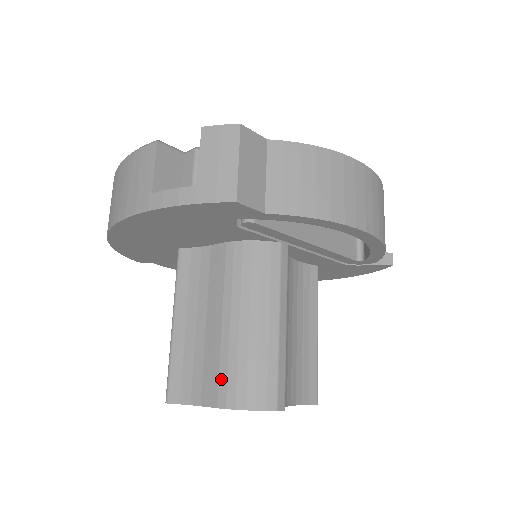
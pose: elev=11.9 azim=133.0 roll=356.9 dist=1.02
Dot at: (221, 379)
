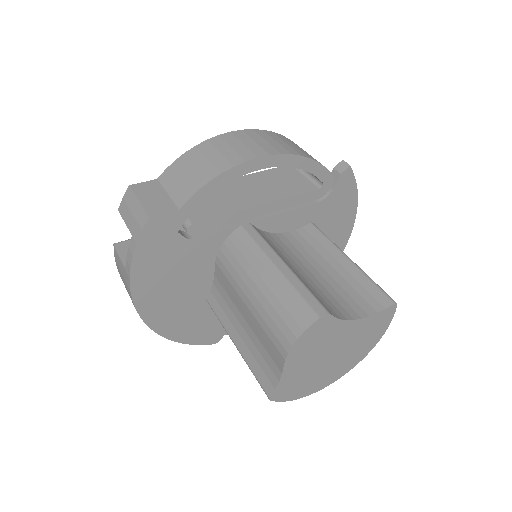
Dot at: (272, 339)
